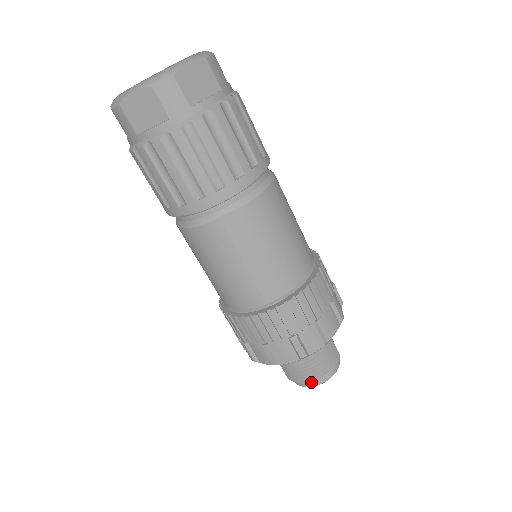
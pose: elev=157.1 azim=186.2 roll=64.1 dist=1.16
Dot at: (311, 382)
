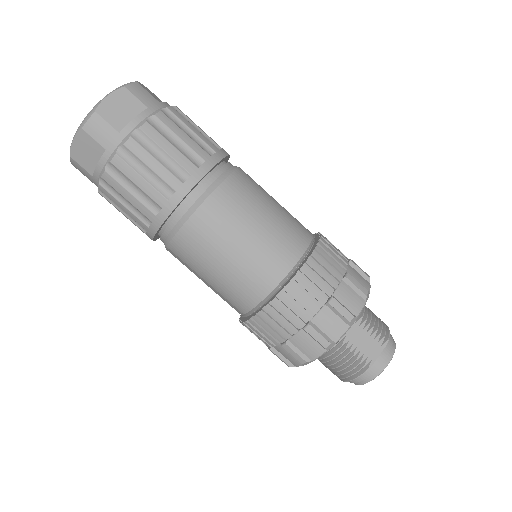
Dot at: occluded
